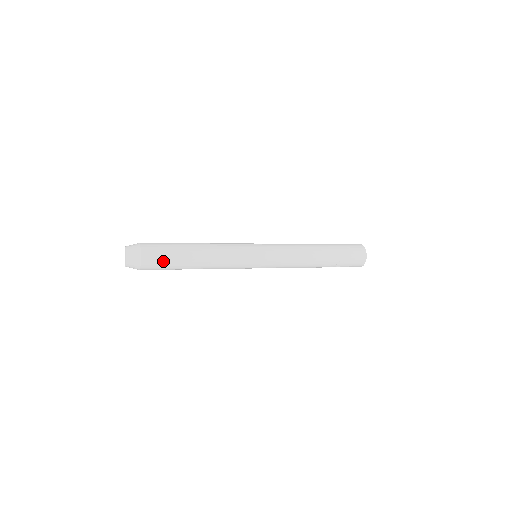
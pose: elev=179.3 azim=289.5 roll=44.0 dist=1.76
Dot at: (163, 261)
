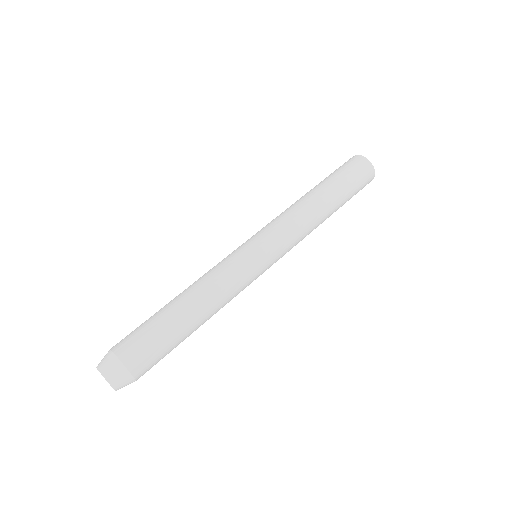
Dot at: occluded
